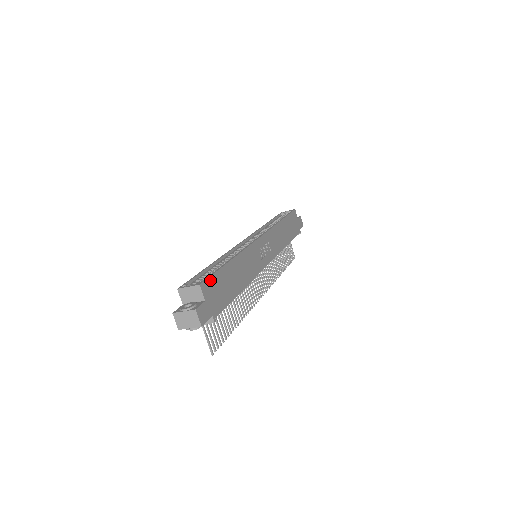
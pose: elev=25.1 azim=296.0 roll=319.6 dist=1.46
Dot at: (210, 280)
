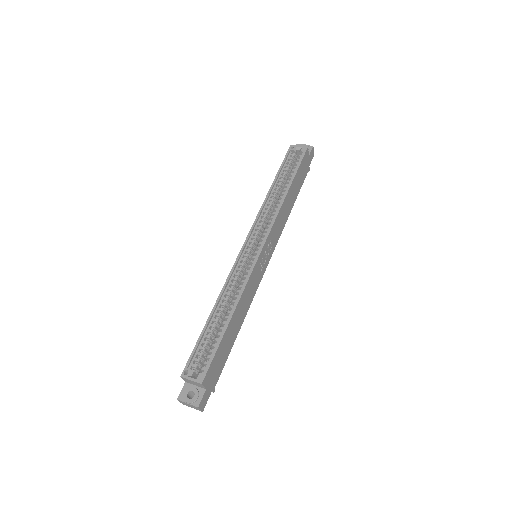
Dot at: (211, 366)
